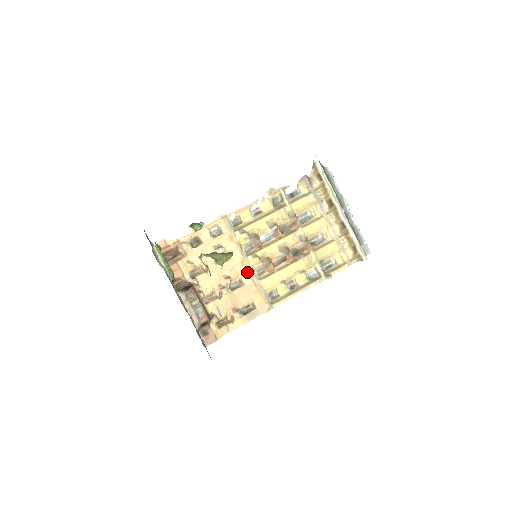
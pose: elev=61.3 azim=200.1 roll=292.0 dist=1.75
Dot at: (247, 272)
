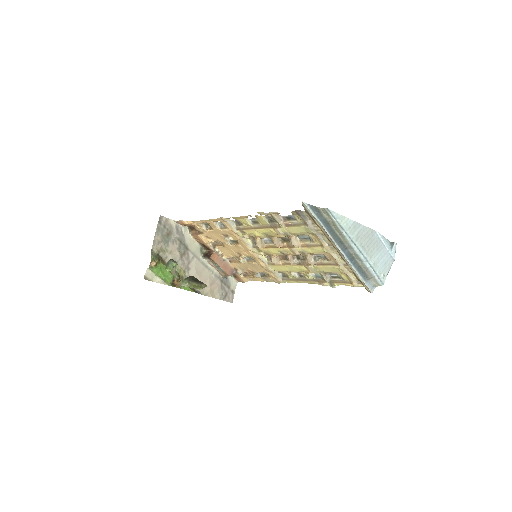
Dot at: (255, 258)
